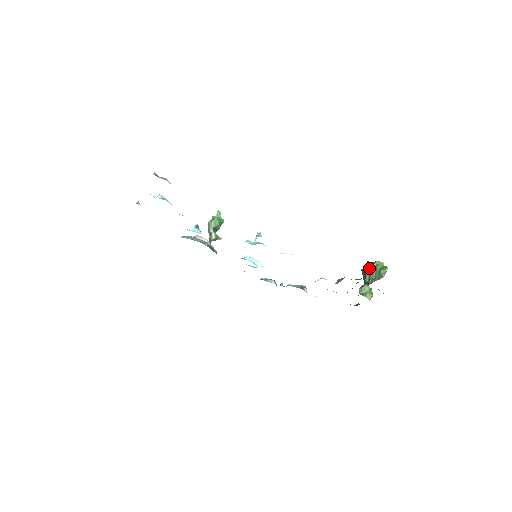
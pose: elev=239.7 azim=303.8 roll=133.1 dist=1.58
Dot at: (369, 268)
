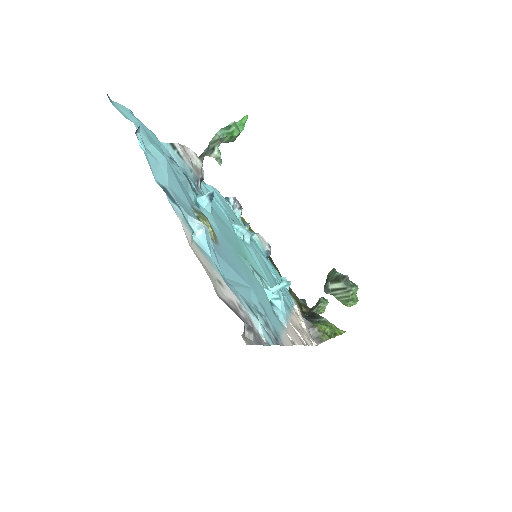
Dot at: (343, 286)
